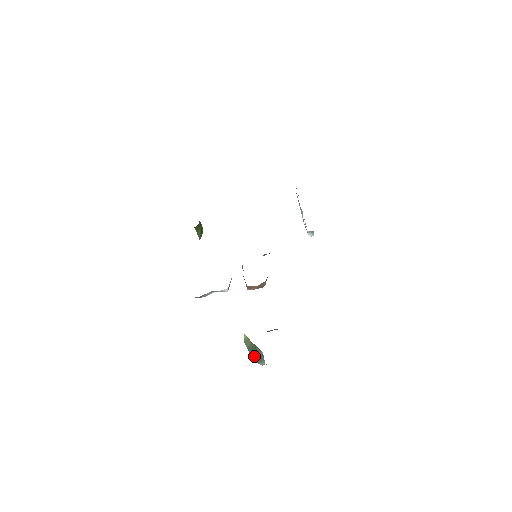
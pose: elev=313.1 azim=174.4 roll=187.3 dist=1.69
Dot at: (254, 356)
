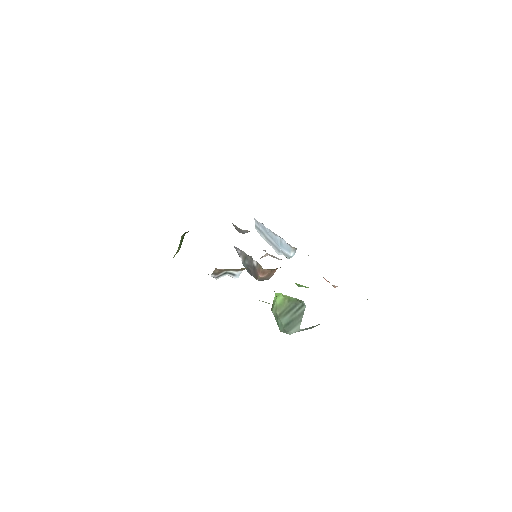
Dot at: (287, 321)
